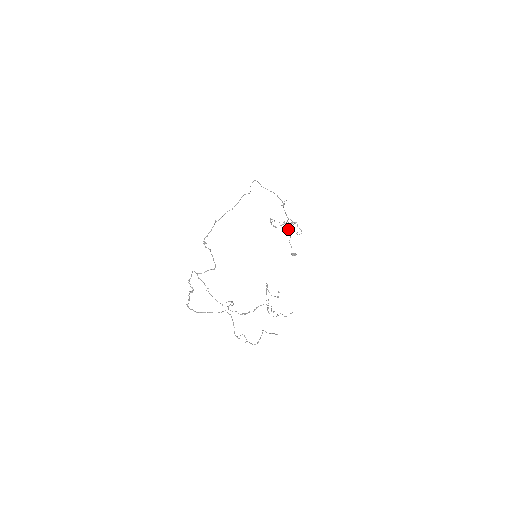
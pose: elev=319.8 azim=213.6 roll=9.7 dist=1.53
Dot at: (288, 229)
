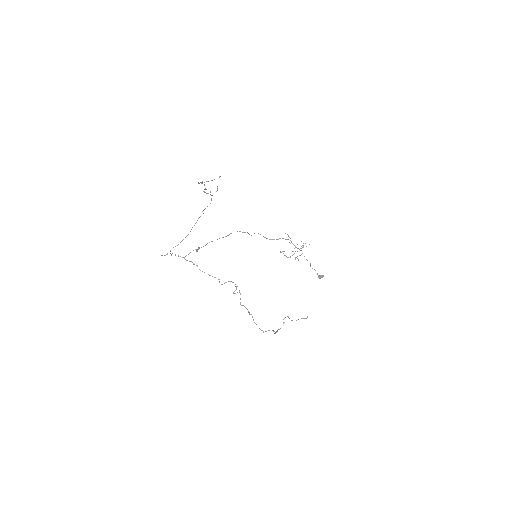
Dot at: occluded
